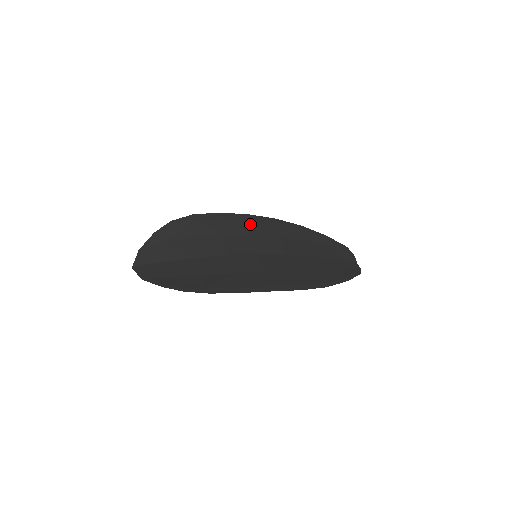
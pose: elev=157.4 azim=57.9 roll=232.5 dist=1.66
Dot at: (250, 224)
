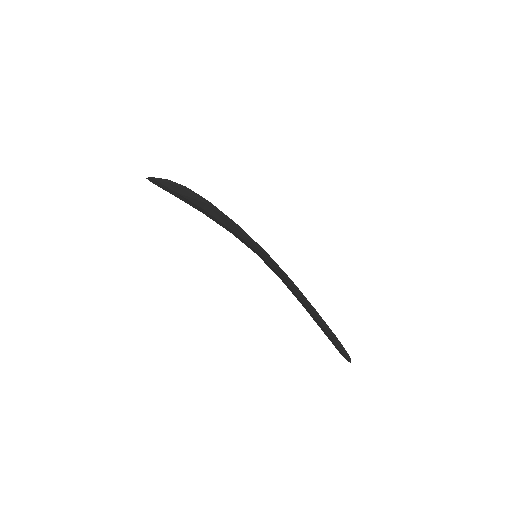
Dot at: occluded
